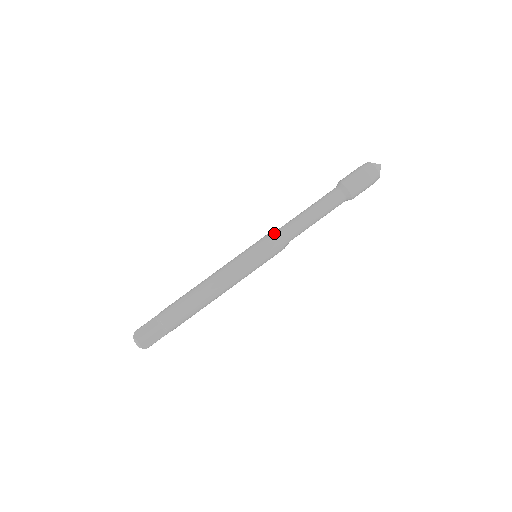
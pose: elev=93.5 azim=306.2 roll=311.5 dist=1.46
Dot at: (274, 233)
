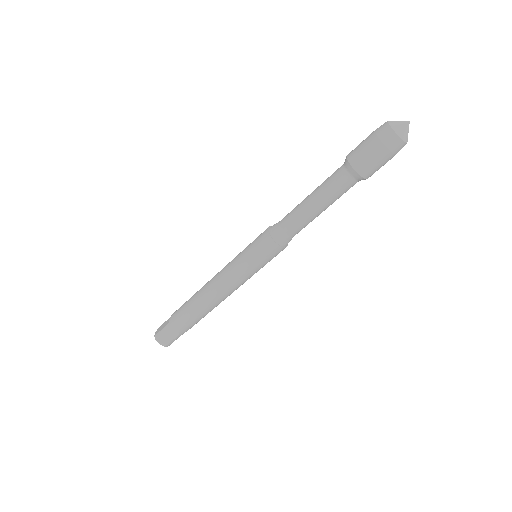
Dot at: (277, 244)
